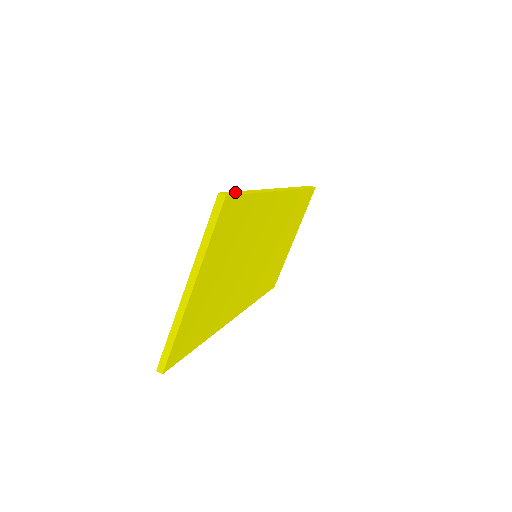
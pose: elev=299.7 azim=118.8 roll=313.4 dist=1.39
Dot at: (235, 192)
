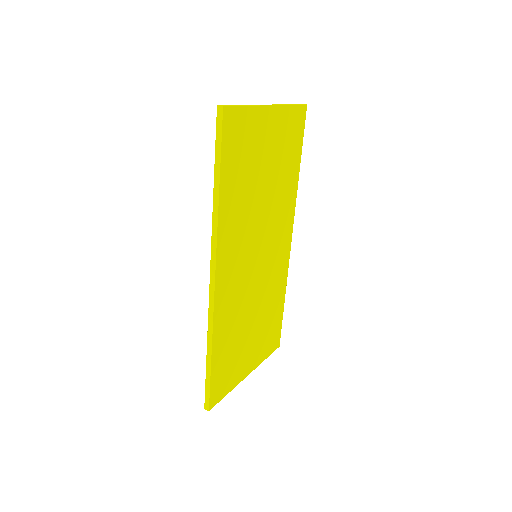
Dot at: occluded
